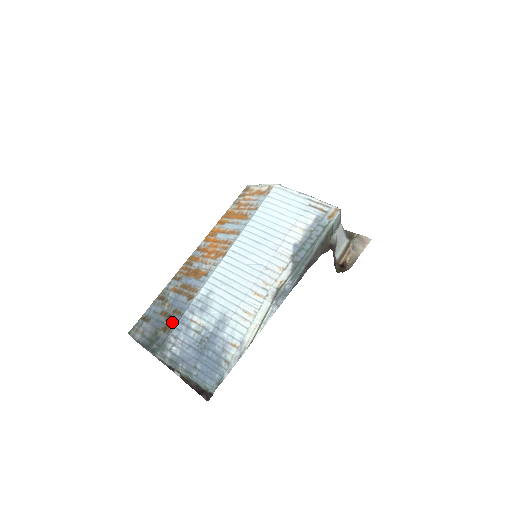
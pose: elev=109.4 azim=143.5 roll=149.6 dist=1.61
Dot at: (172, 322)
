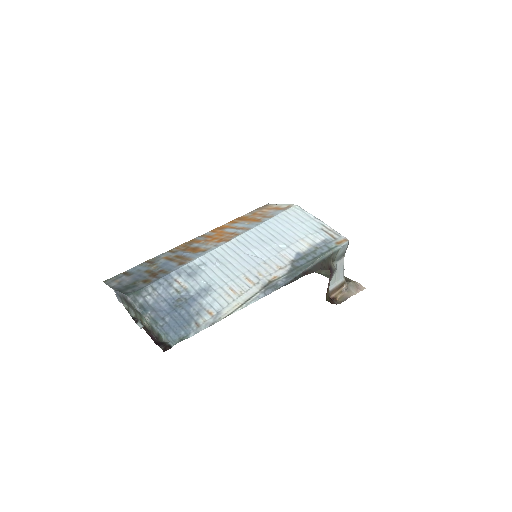
Dot at: (155, 277)
